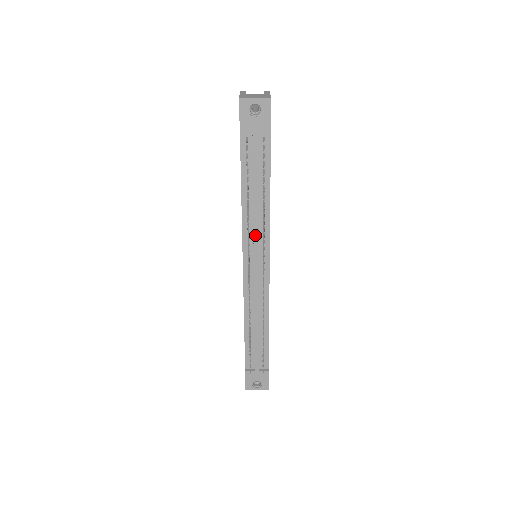
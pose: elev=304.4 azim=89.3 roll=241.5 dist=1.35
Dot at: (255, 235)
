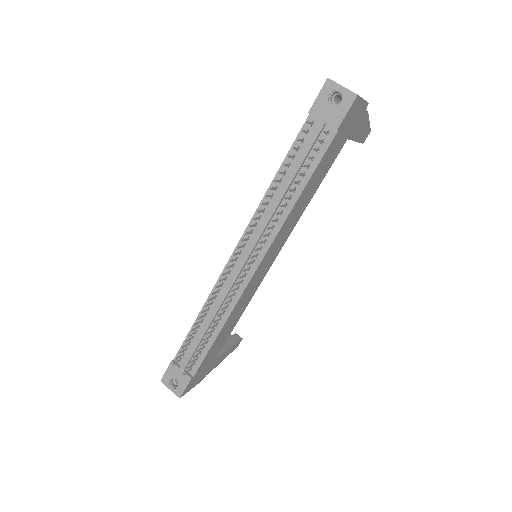
Dot at: (262, 226)
